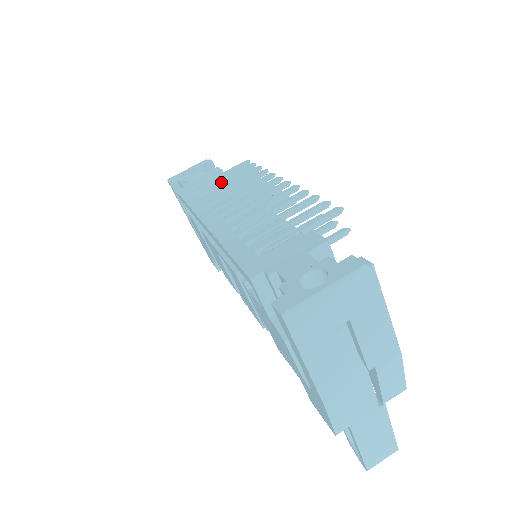
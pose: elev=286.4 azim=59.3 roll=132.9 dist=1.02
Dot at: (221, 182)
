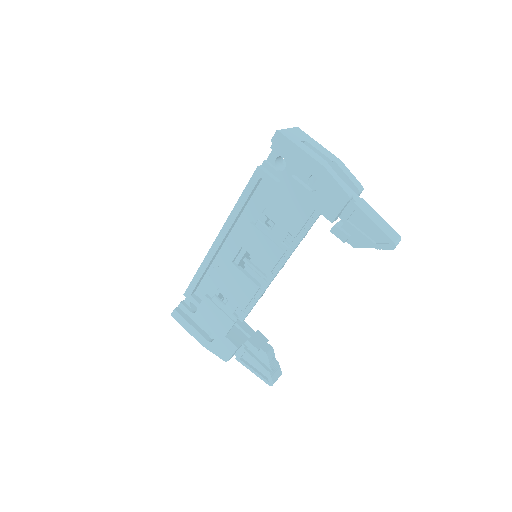
Dot at: occluded
